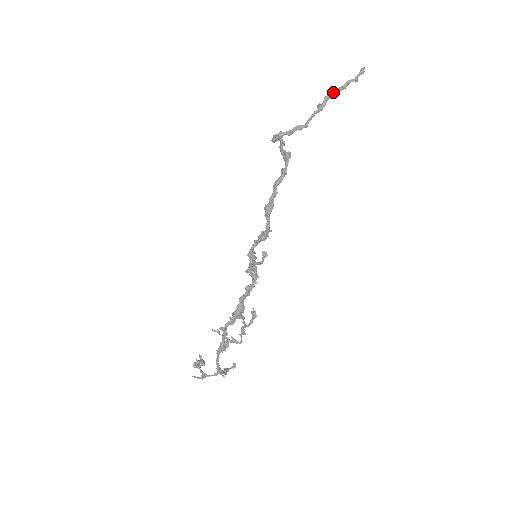
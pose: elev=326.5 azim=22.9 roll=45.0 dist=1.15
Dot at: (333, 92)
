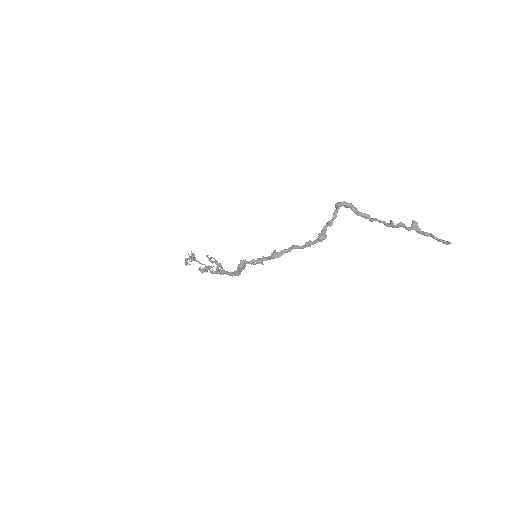
Dot at: (411, 228)
